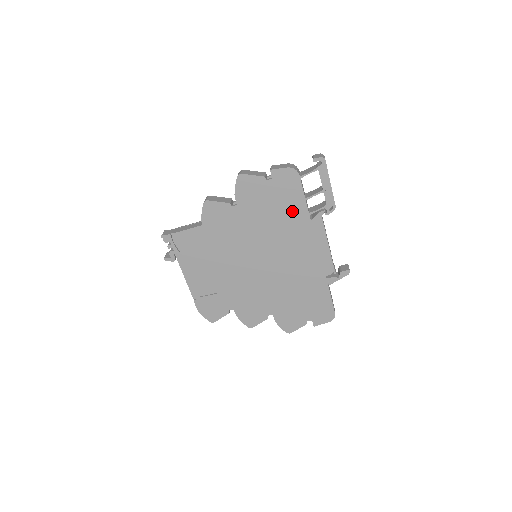
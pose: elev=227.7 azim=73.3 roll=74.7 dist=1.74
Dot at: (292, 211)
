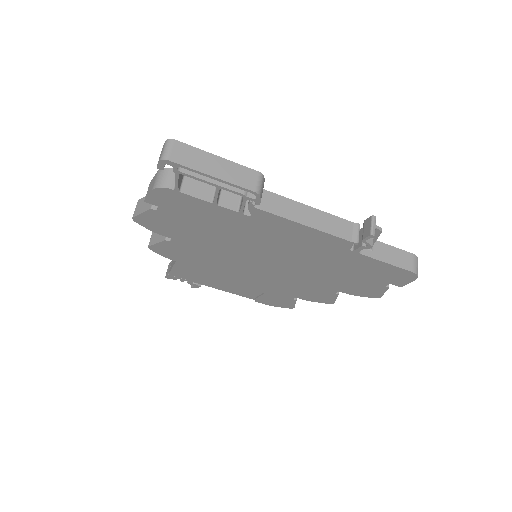
Dot at: (221, 219)
